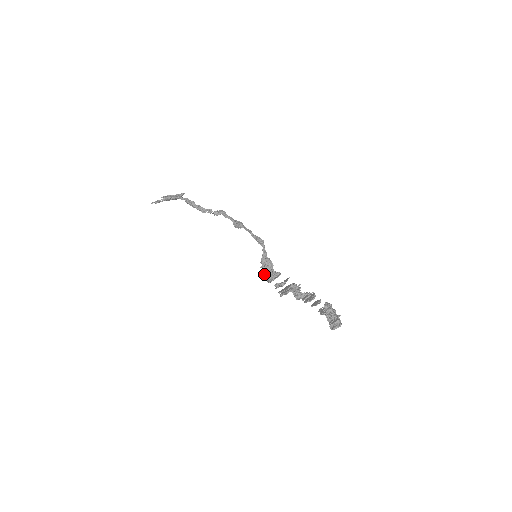
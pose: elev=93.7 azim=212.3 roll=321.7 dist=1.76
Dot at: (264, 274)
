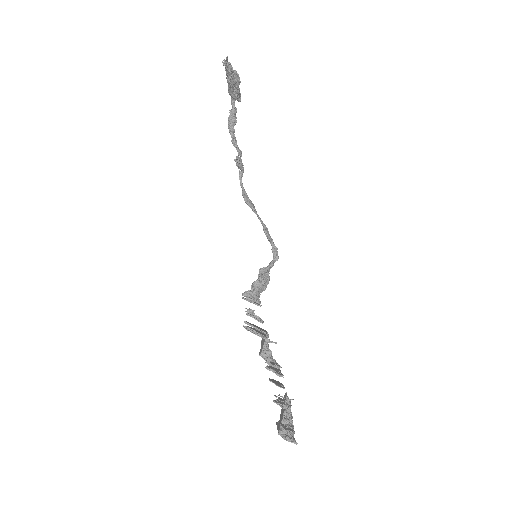
Dot at: (253, 285)
